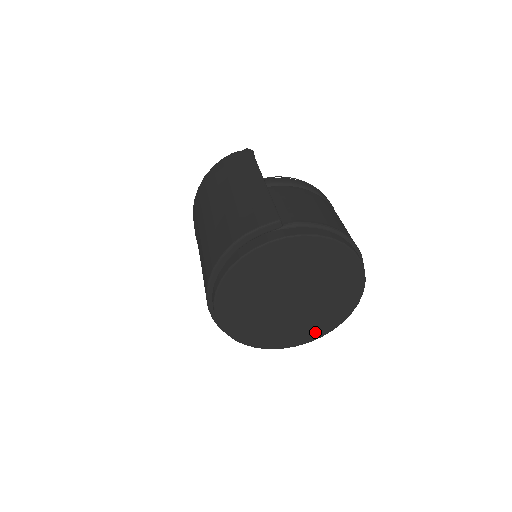
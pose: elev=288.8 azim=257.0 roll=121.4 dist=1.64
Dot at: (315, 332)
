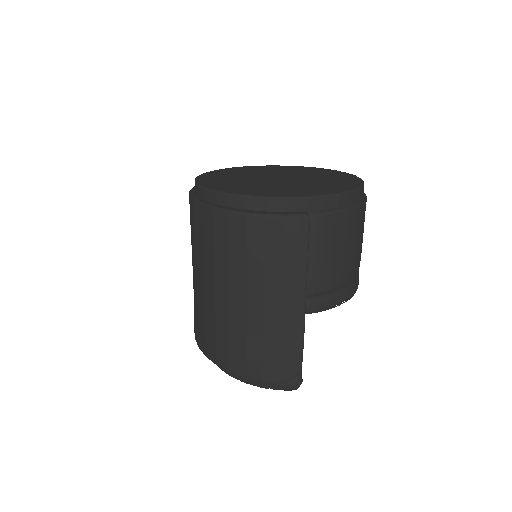
Dot at: (326, 191)
